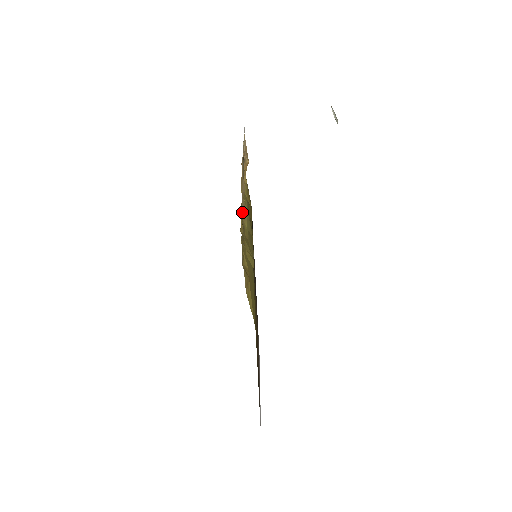
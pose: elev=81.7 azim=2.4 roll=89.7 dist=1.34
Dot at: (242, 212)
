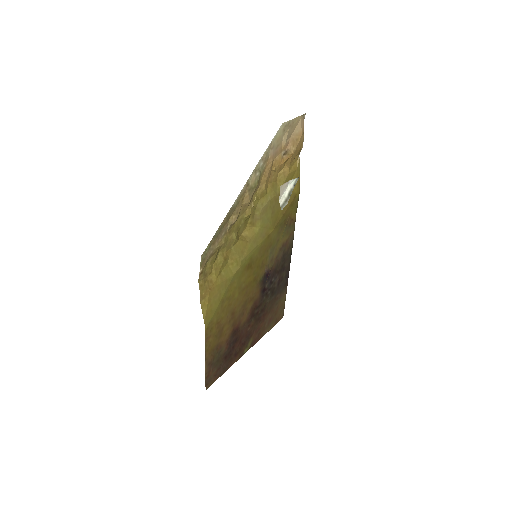
Dot at: (245, 218)
